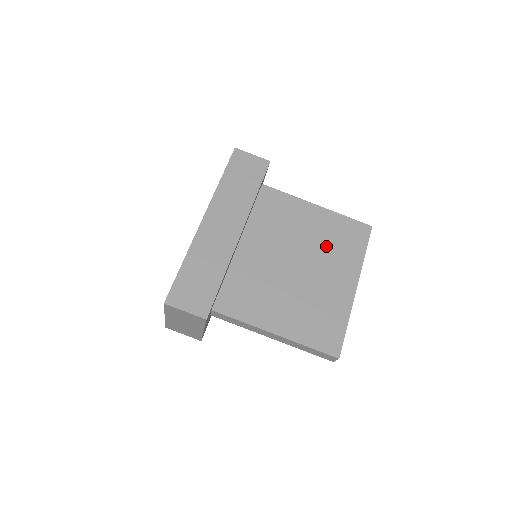
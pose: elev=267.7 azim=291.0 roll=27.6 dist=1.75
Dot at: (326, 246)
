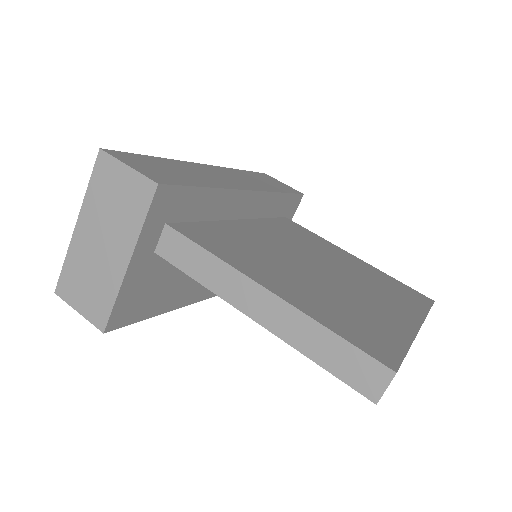
Dot at: (367, 279)
